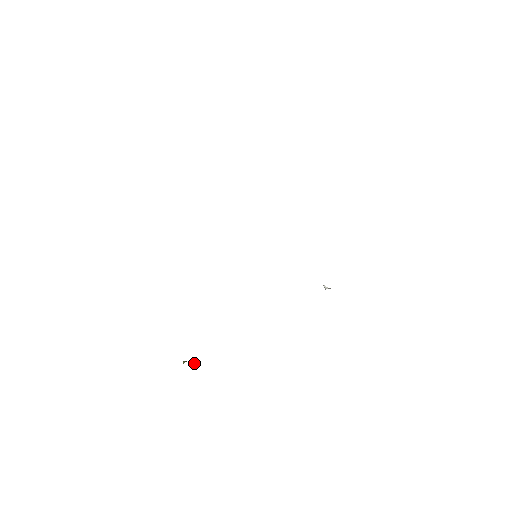
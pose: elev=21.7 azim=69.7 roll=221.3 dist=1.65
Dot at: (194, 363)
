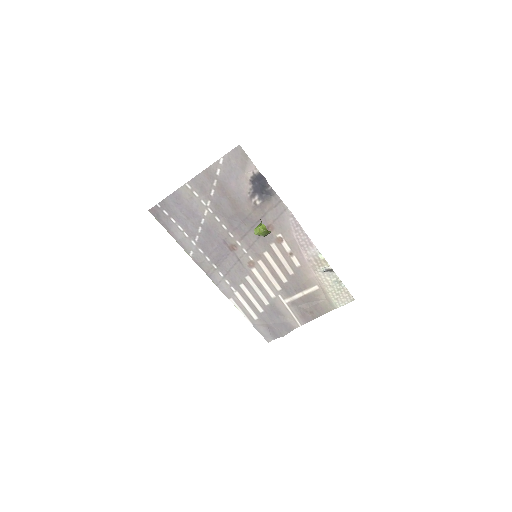
Dot at: occluded
